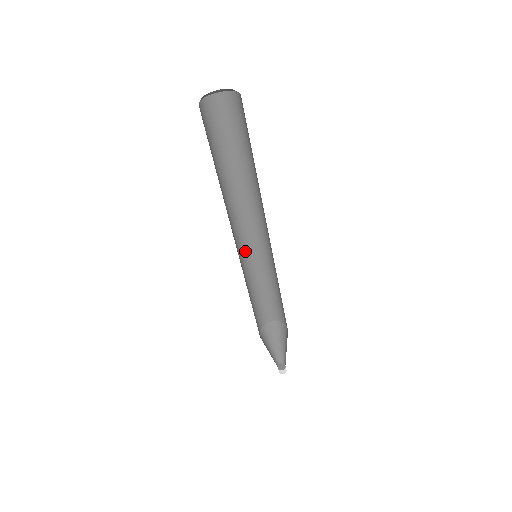
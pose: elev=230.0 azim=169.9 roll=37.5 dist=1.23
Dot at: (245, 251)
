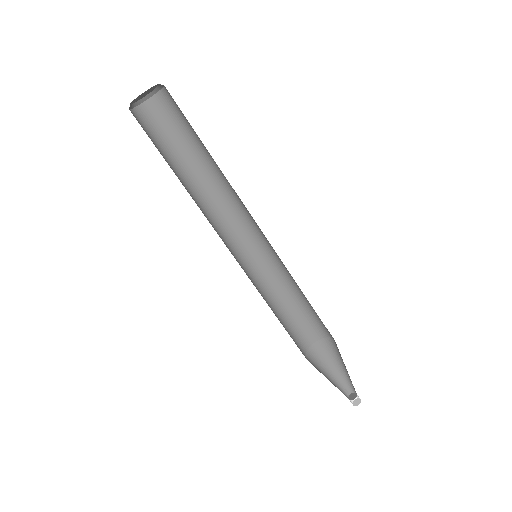
Dot at: (242, 264)
